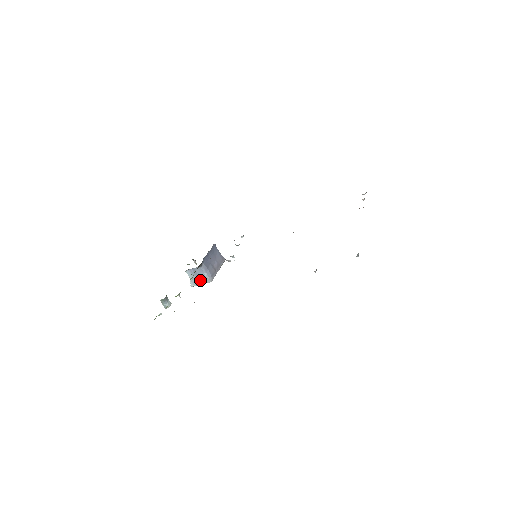
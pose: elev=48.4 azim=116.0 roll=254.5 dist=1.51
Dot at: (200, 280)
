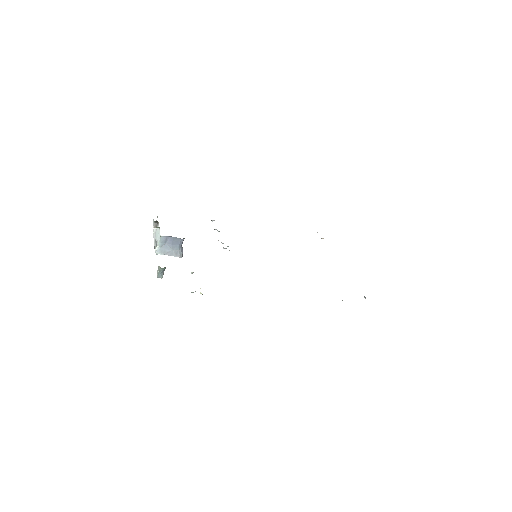
Dot at: (171, 251)
